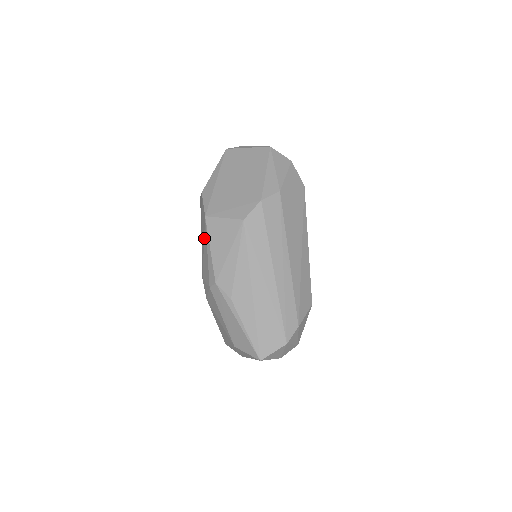
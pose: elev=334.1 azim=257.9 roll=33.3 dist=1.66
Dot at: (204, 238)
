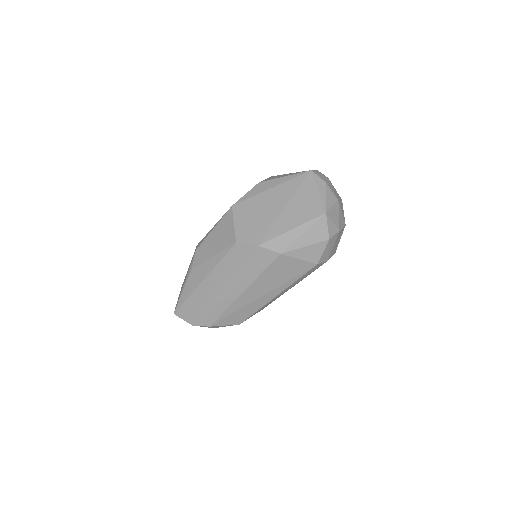
Dot at: occluded
